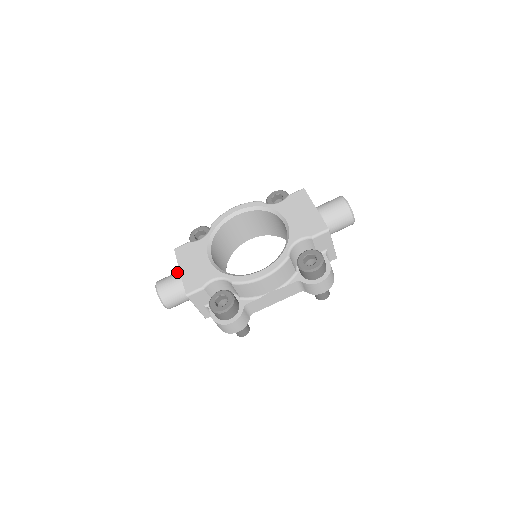
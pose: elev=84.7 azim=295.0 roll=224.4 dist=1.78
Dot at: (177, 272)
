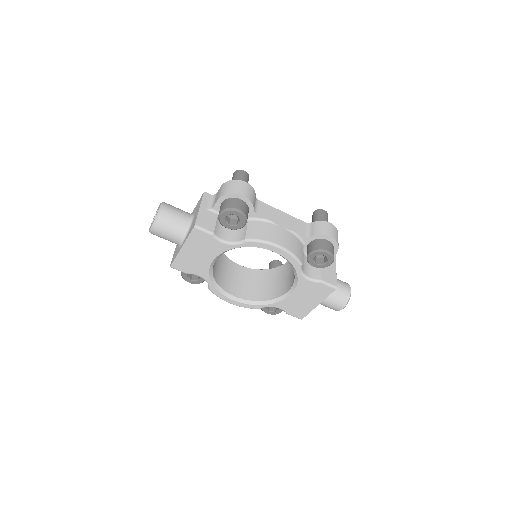
Dot at: (181, 232)
